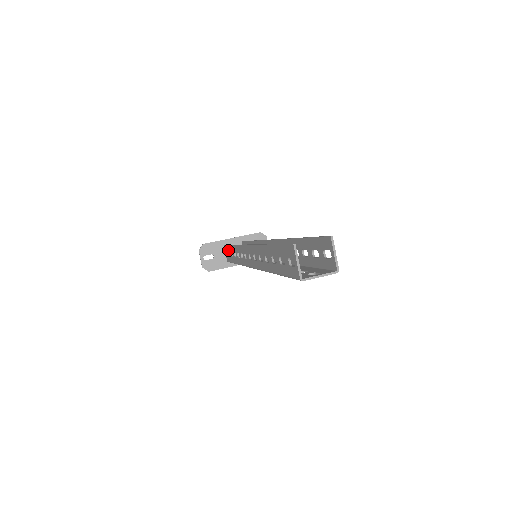
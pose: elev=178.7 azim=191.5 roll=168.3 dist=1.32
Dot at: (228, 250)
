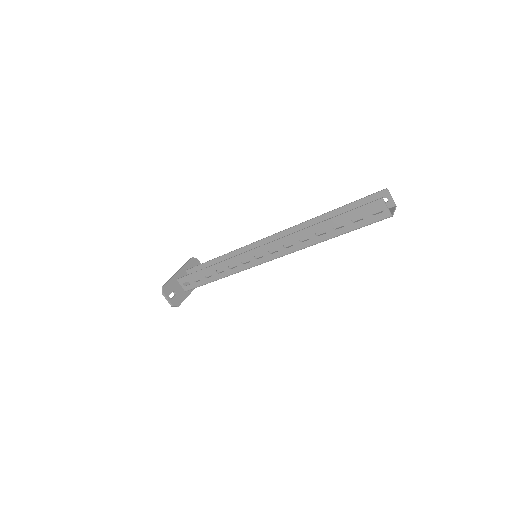
Dot at: (195, 277)
